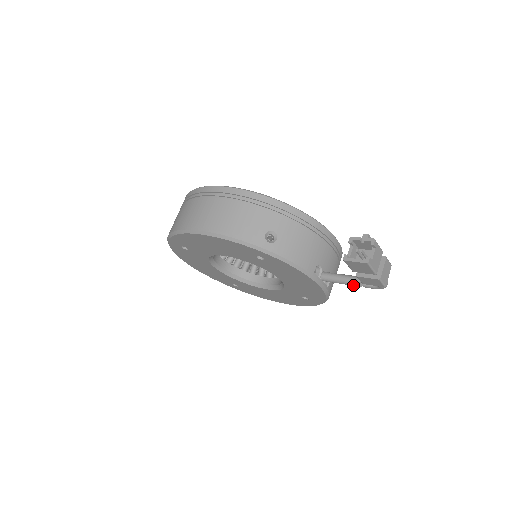
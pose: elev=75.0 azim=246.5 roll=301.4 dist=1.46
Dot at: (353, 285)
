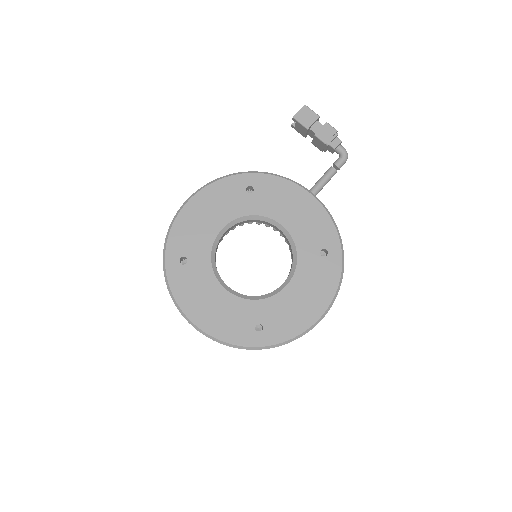
Dot at: (330, 172)
